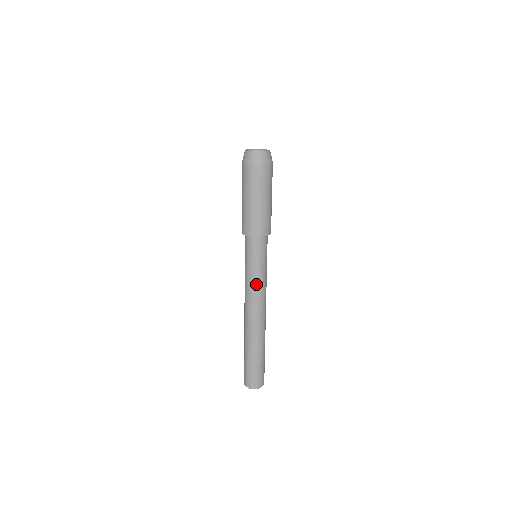
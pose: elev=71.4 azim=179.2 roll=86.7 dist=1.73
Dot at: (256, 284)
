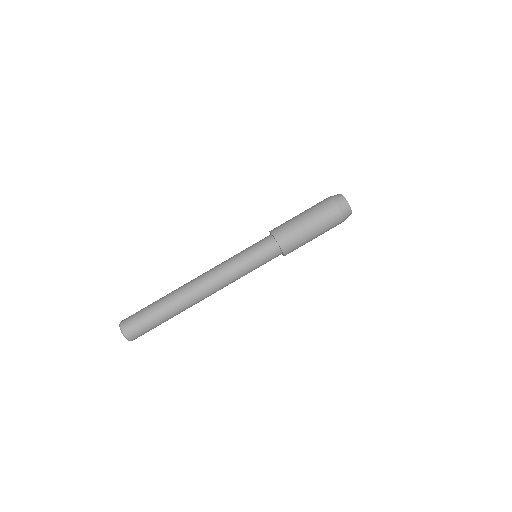
Dot at: (229, 262)
